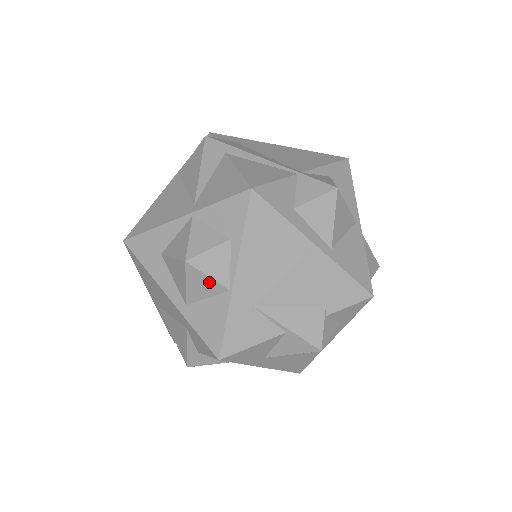
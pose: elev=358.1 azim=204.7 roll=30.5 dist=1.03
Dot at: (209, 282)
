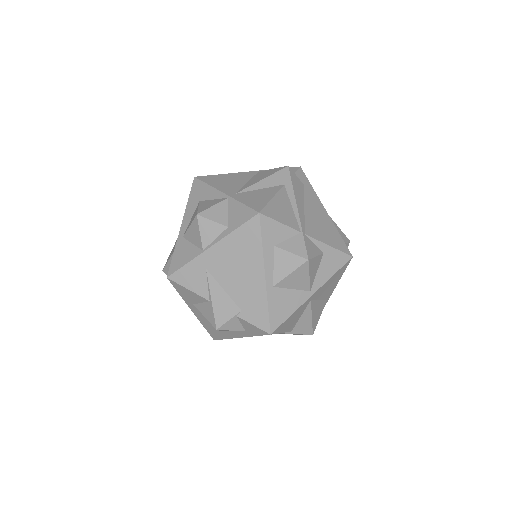
Dot at: (198, 236)
